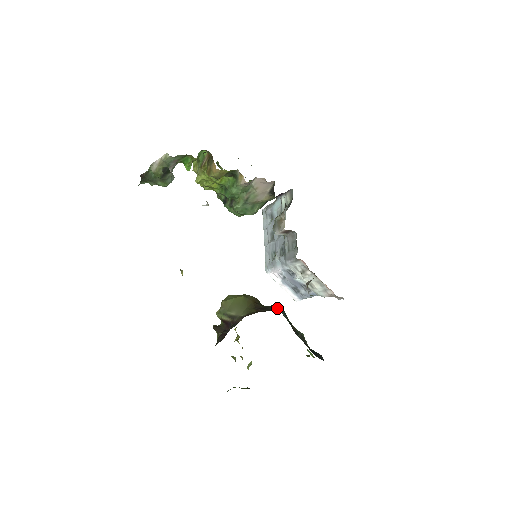
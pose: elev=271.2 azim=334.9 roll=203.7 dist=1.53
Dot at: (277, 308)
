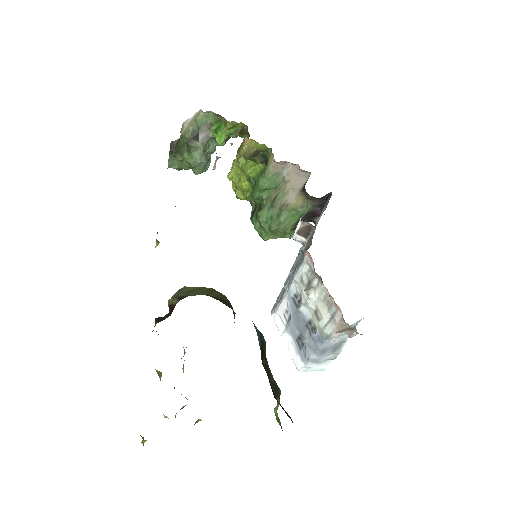
Dot at: (252, 321)
